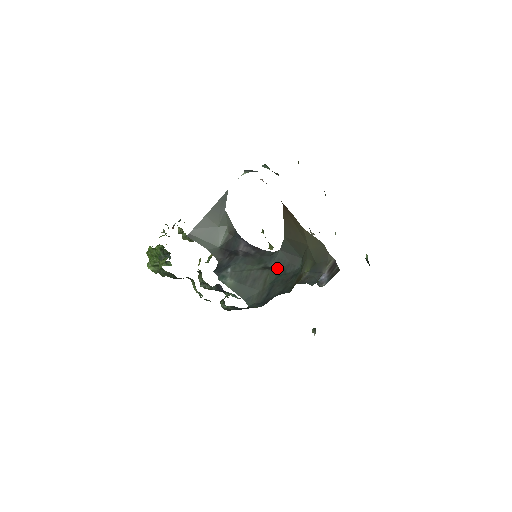
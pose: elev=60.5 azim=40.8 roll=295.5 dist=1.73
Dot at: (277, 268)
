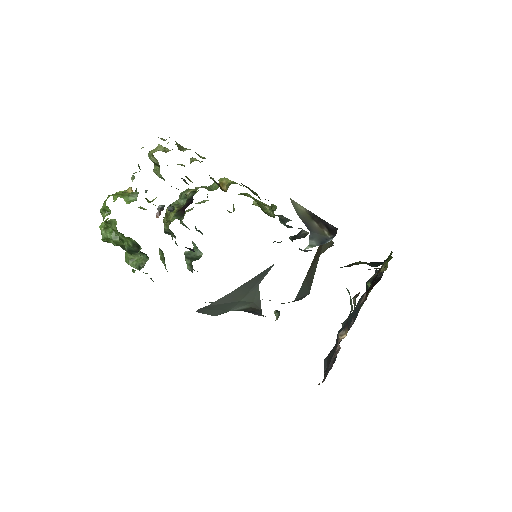
Dot at: occluded
